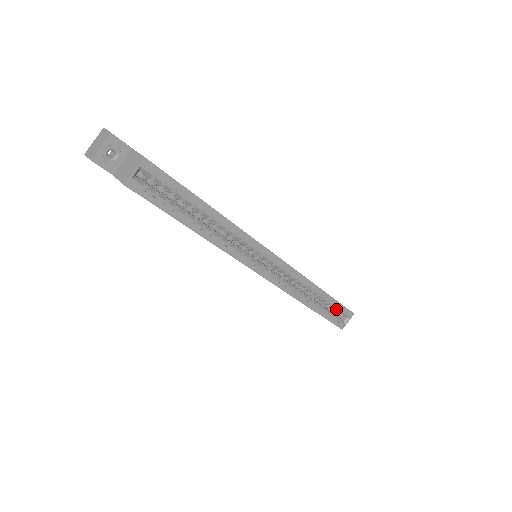
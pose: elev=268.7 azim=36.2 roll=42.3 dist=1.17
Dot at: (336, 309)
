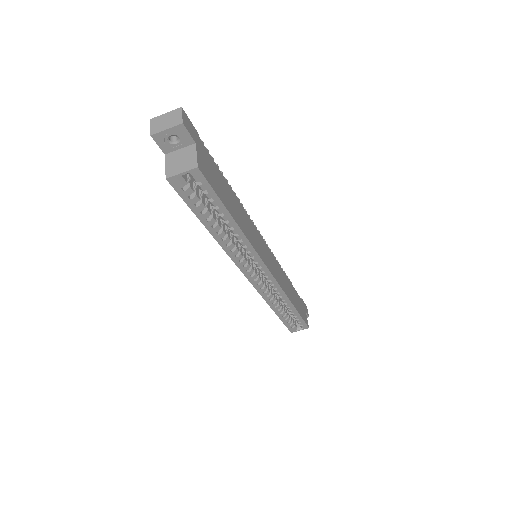
Dot at: (296, 320)
